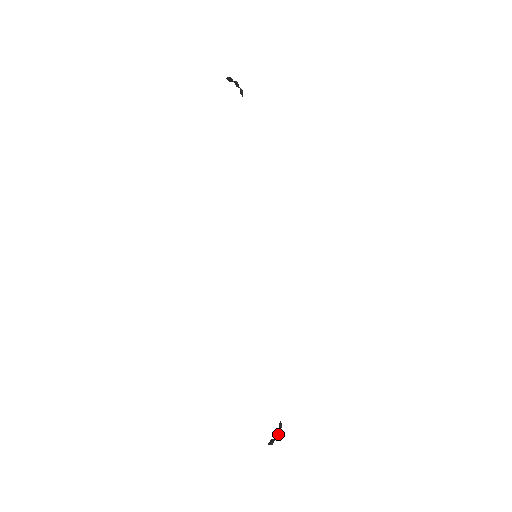
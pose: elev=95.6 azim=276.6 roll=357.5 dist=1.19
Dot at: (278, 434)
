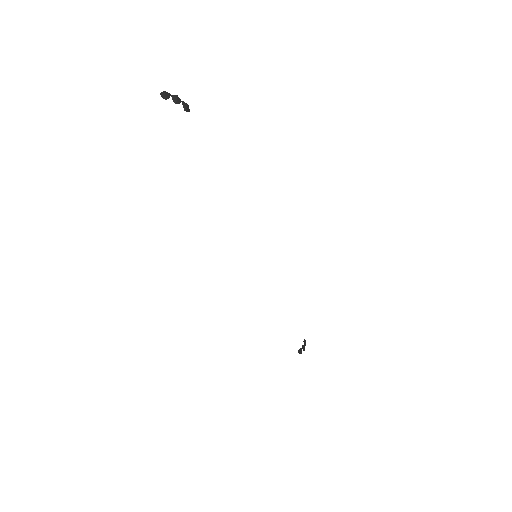
Dot at: (304, 349)
